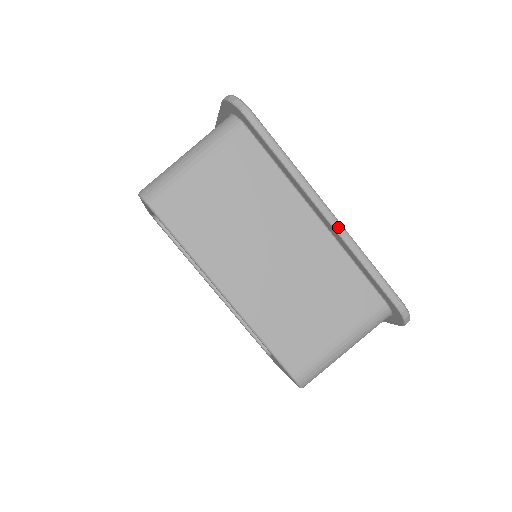
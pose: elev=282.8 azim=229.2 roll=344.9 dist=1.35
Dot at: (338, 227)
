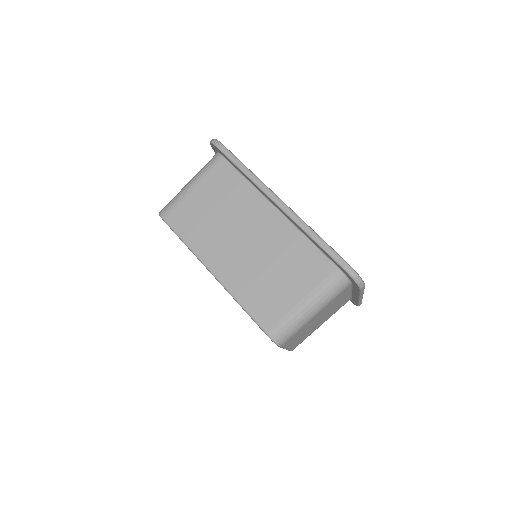
Dot at: (289, 212)
